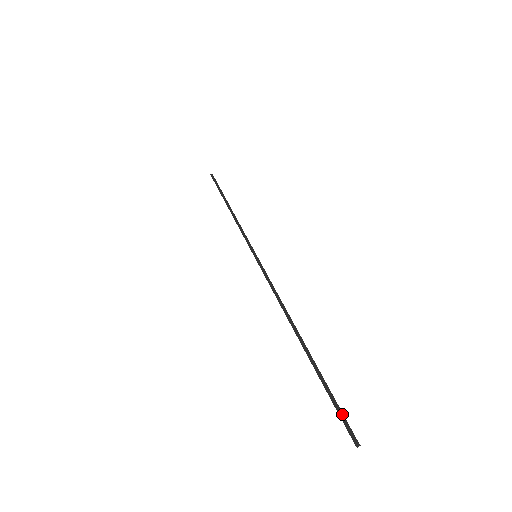
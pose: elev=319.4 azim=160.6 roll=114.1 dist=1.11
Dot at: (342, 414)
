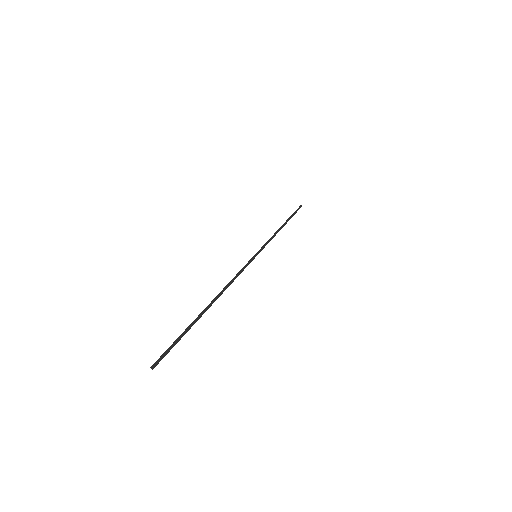
Dot at: occluded
